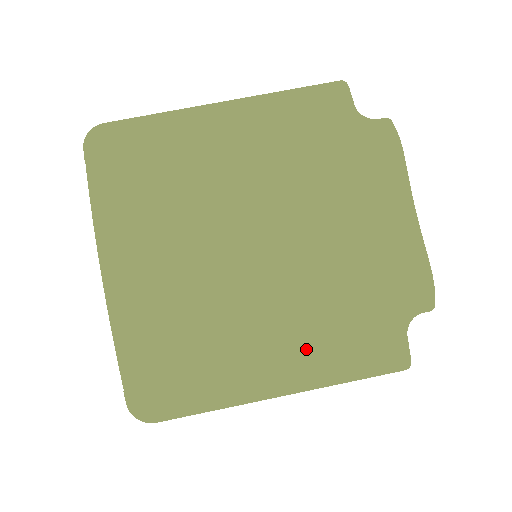
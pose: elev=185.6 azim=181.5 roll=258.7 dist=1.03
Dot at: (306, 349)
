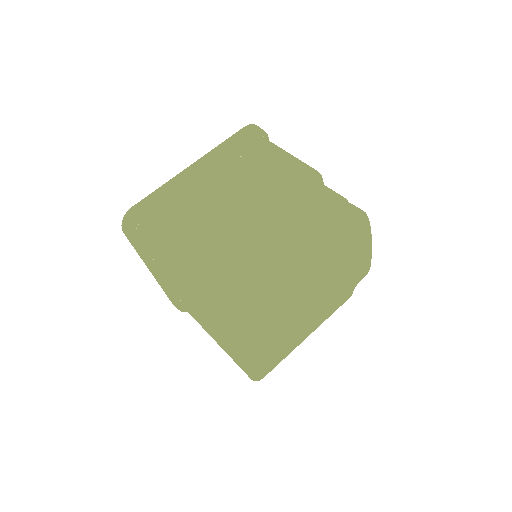
Dot at: (321, 320)
